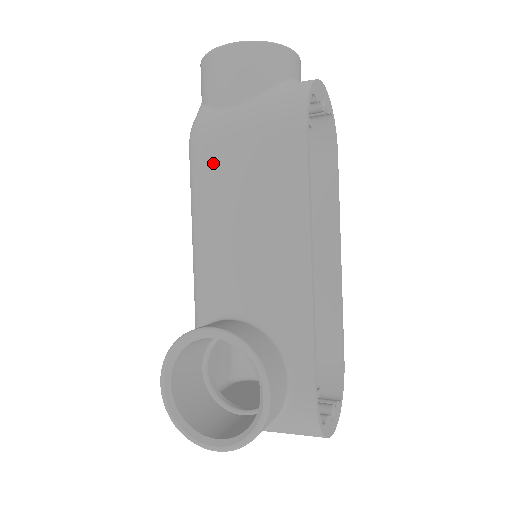
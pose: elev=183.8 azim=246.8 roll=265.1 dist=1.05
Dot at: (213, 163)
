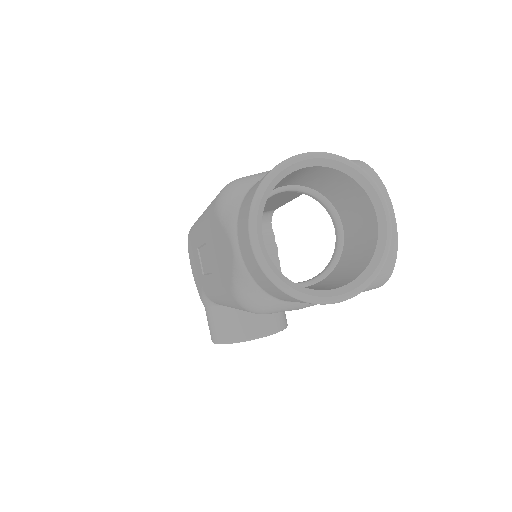
Dot at: occluded
